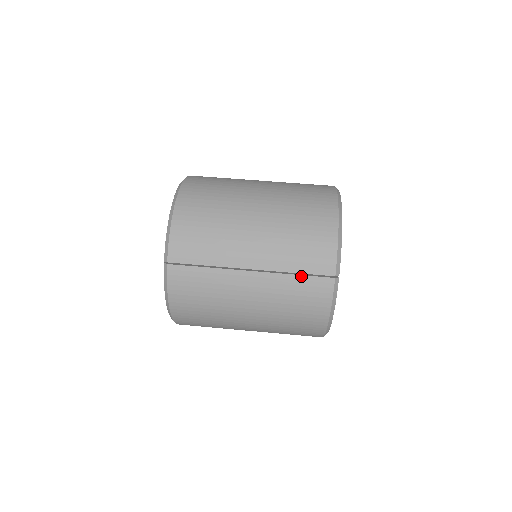
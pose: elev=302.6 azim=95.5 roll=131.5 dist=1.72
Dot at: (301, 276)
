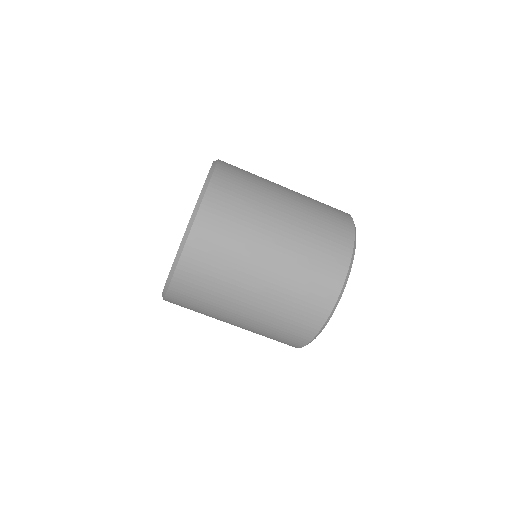
Dot at: occluded
